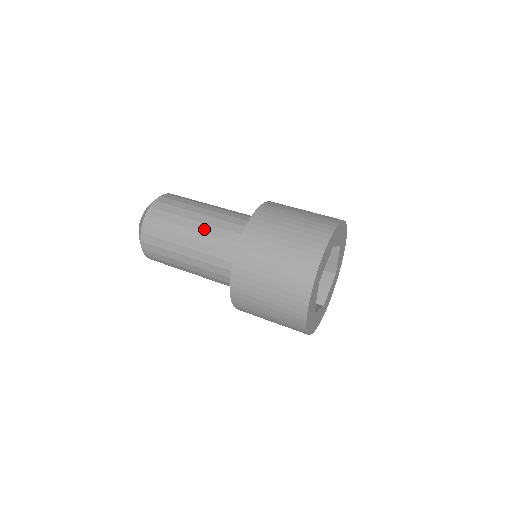
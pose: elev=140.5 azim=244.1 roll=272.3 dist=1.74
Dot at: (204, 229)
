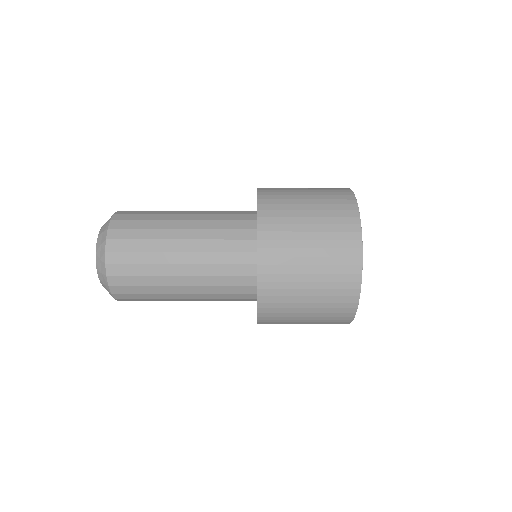
Dot at: occluded
